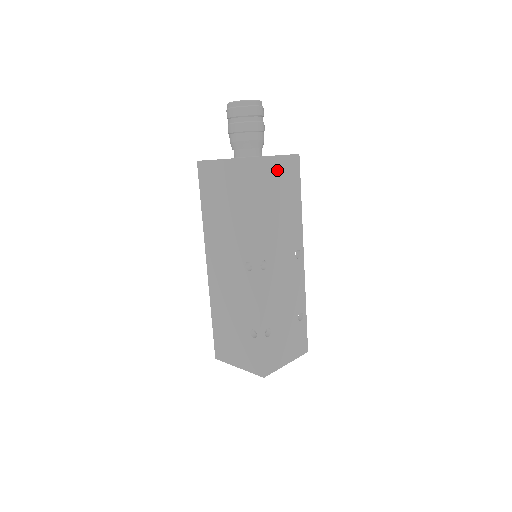
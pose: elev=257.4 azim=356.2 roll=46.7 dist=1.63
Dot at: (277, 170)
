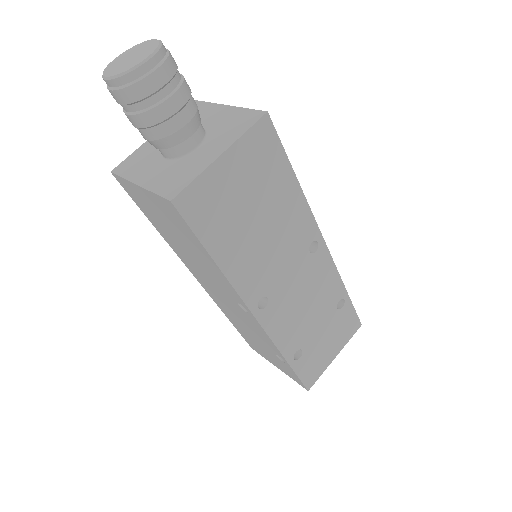
Dot at: (234, 173)
